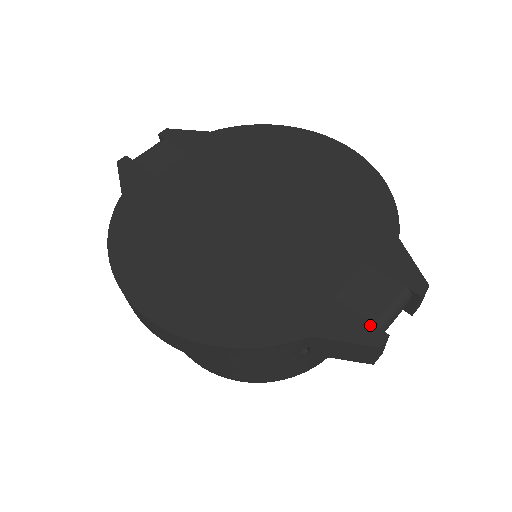
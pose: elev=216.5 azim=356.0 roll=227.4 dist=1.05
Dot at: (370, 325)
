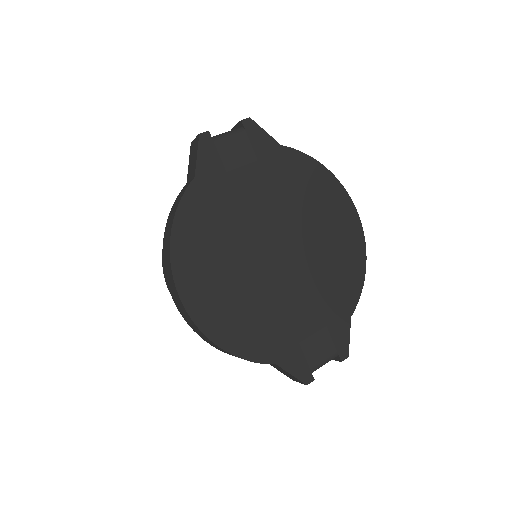
Dot at: (309, 370)
